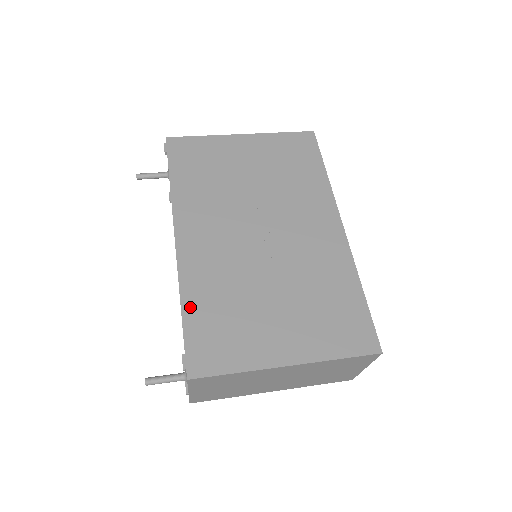
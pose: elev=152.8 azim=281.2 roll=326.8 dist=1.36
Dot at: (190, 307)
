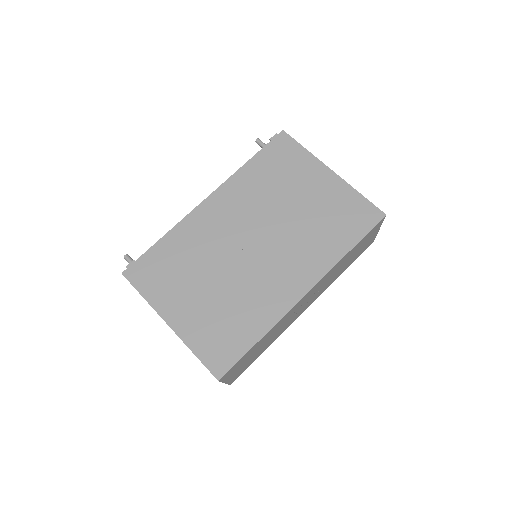
Dot at: (166, 241)
